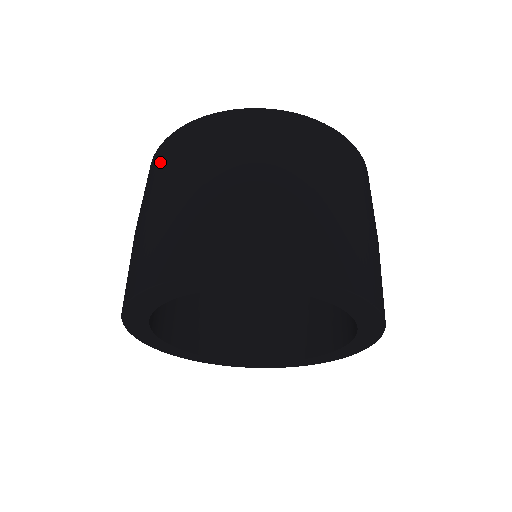
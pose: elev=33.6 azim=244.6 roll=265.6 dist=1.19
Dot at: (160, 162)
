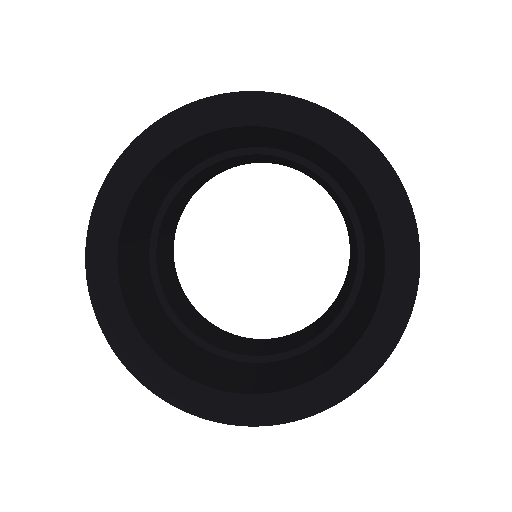
Dot at: occluded
